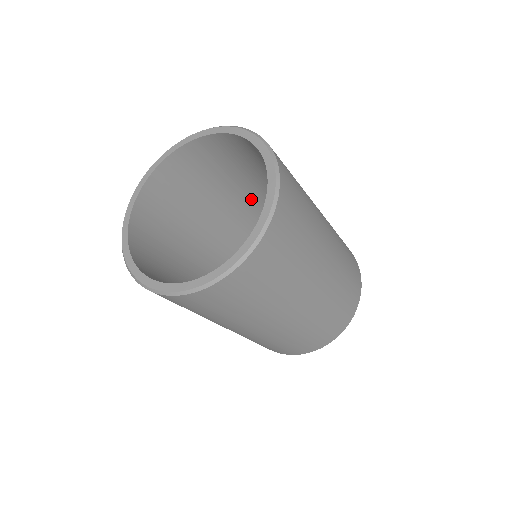
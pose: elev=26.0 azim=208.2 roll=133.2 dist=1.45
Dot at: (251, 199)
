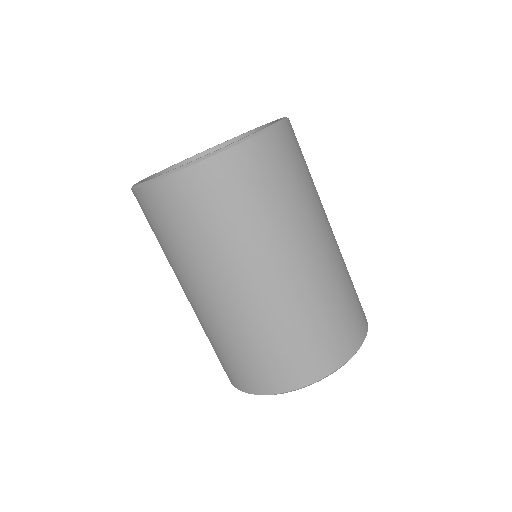
Dot at: occluded
